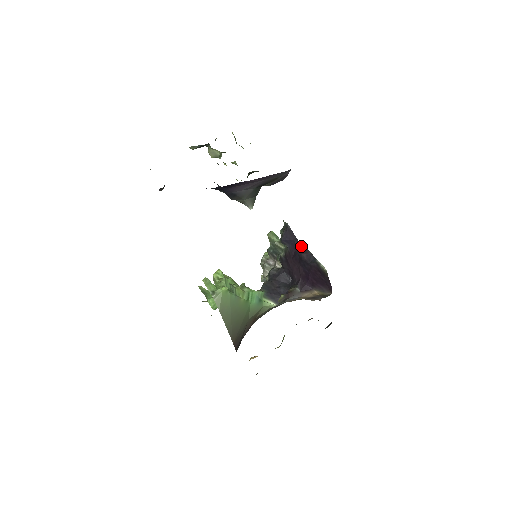
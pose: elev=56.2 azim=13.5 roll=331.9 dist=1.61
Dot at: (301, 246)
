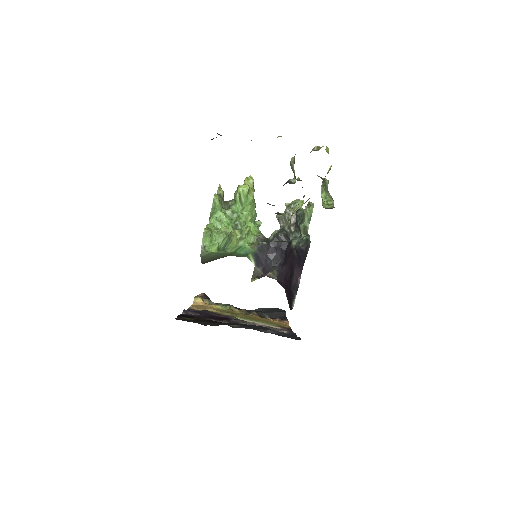
Dot at: (301, 270)
